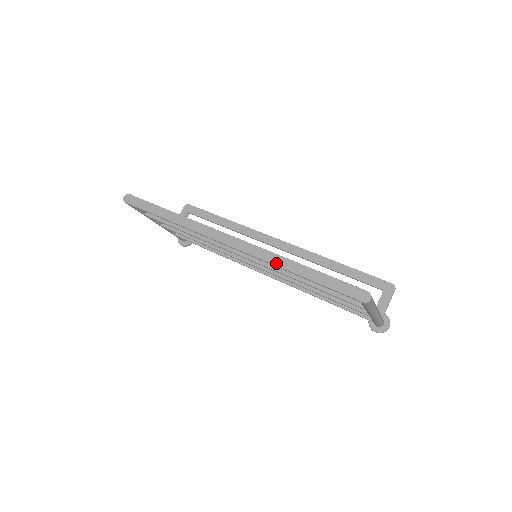
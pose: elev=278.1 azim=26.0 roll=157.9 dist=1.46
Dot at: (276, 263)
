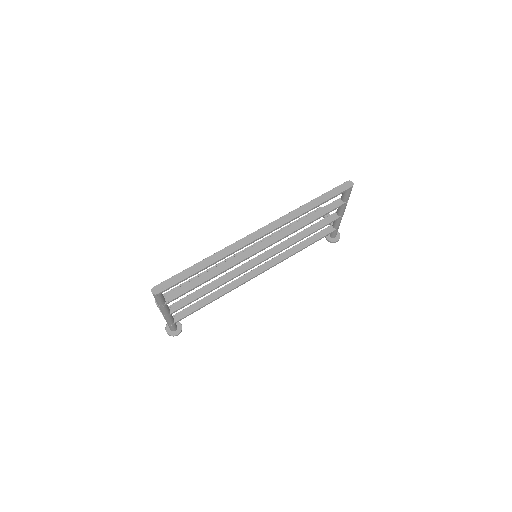
Dot at: (297, 215)
